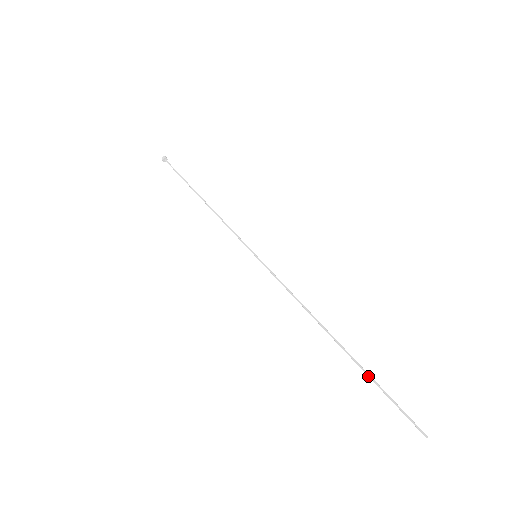
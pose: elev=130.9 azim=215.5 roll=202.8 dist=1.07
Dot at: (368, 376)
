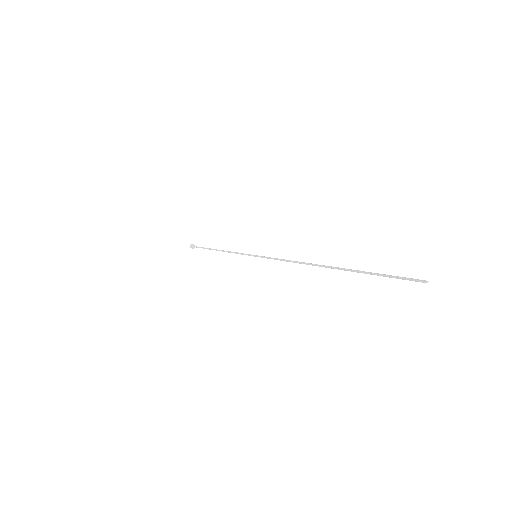
Dot at: (358, 272)
